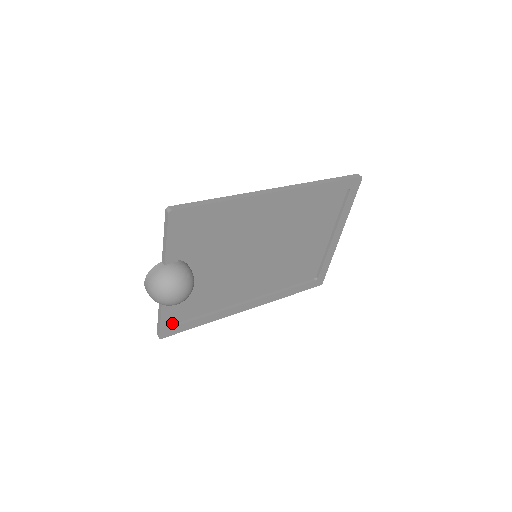
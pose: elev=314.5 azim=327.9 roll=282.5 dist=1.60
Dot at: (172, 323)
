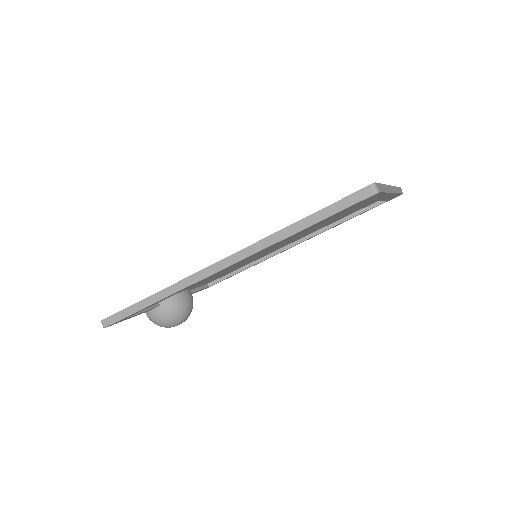
Dot at: (209, 282)
